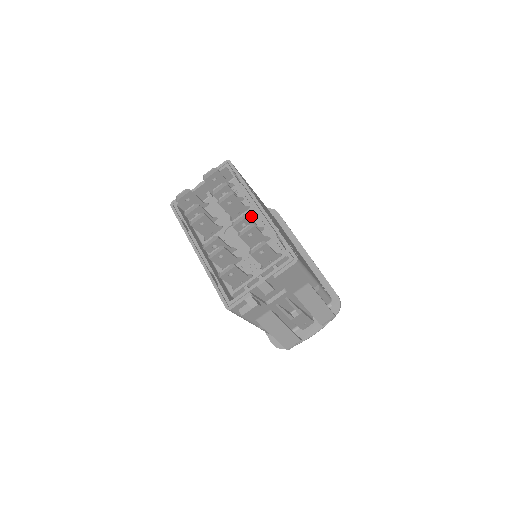
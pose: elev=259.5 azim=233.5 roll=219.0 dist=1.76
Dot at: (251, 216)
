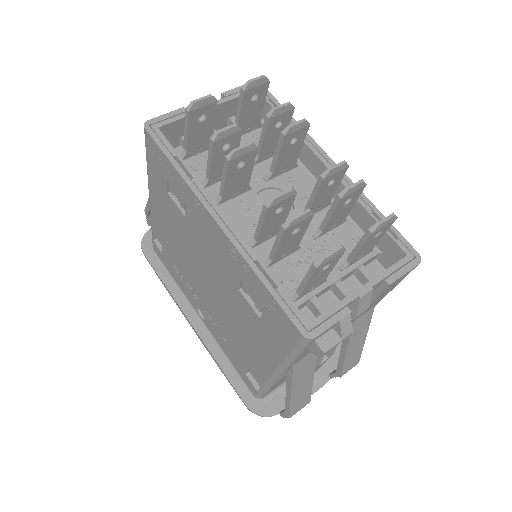
Dot at: (303, 179)
